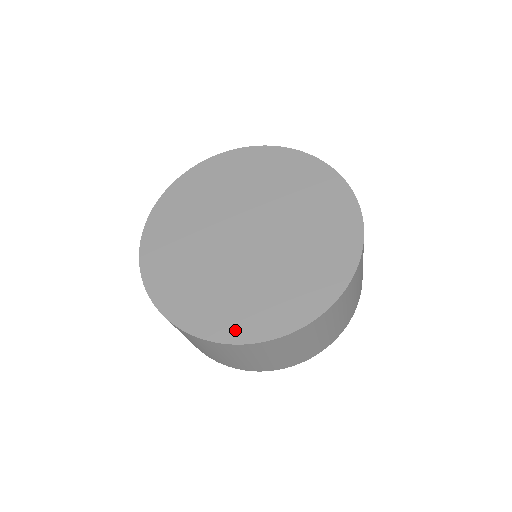
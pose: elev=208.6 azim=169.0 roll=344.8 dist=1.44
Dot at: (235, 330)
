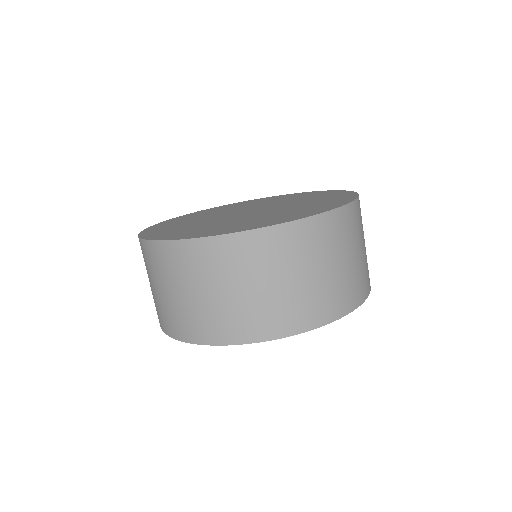
Dot at: (161, 236)
